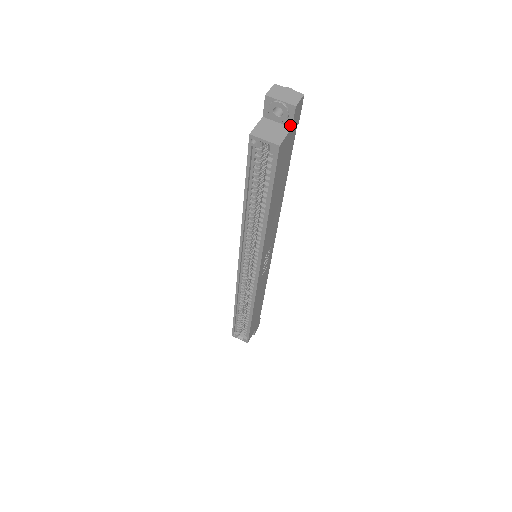
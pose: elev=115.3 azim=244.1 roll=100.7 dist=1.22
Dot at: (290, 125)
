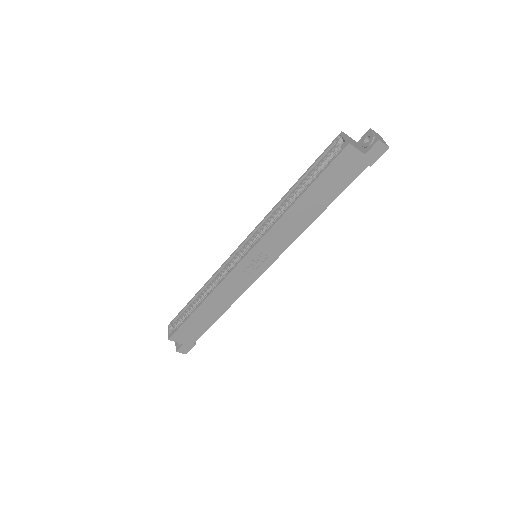
Dot at: (366, 152)
